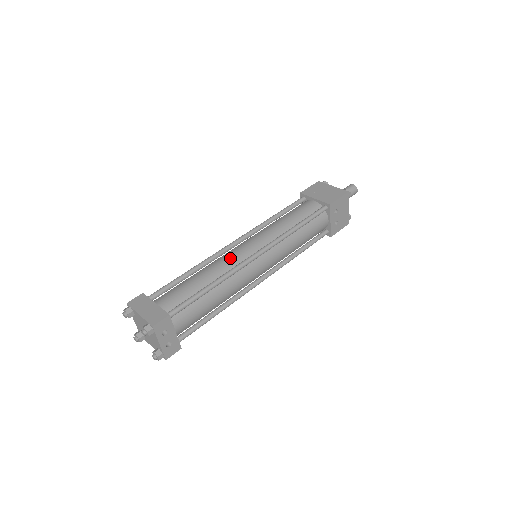
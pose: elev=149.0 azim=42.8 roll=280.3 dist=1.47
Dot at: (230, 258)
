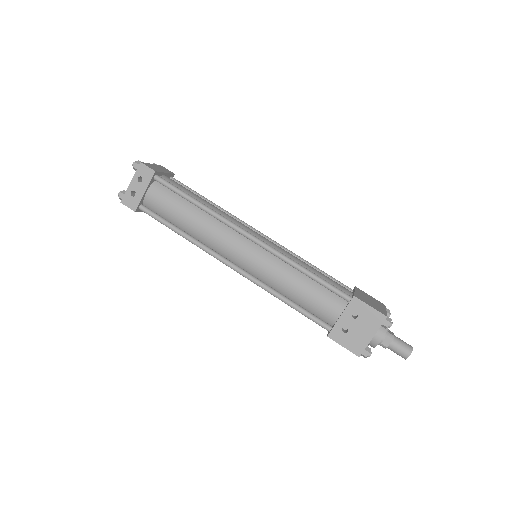
Dot at: (236, 220)
